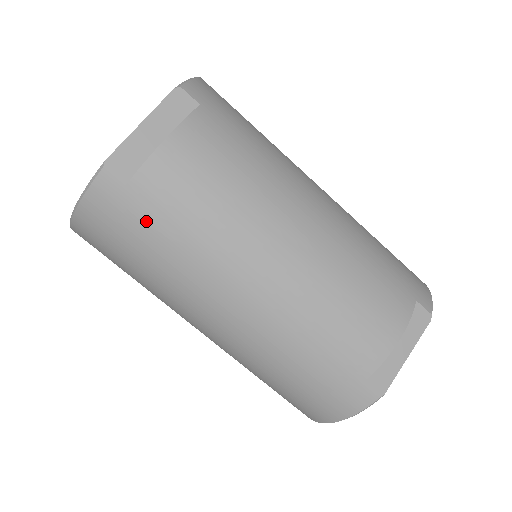
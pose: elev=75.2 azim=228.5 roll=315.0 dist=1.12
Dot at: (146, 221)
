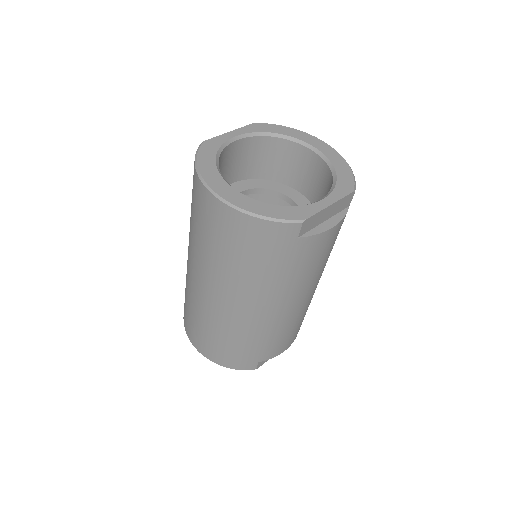
Dot at: (282, 257)
